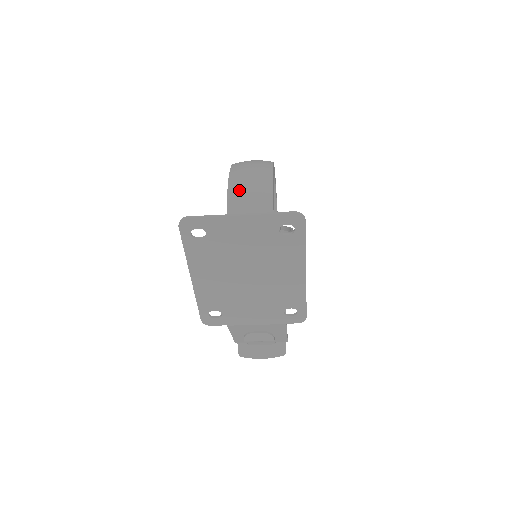
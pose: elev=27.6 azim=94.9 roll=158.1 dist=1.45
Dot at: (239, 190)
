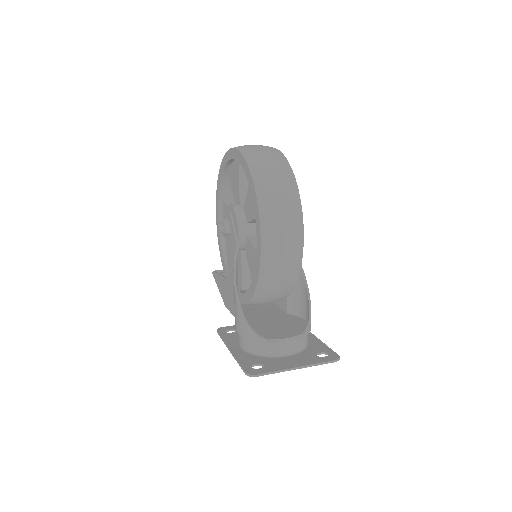
Dot at: (272, 266)
